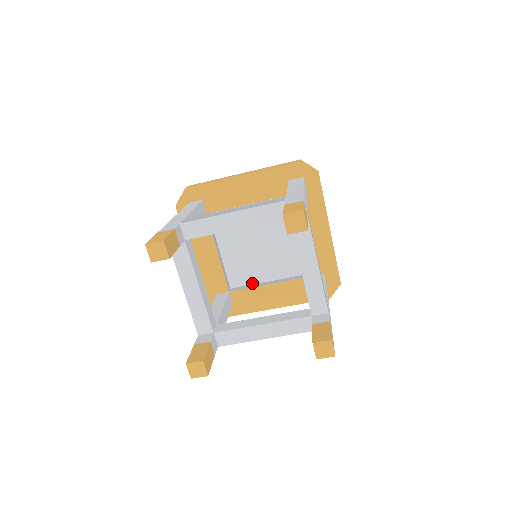
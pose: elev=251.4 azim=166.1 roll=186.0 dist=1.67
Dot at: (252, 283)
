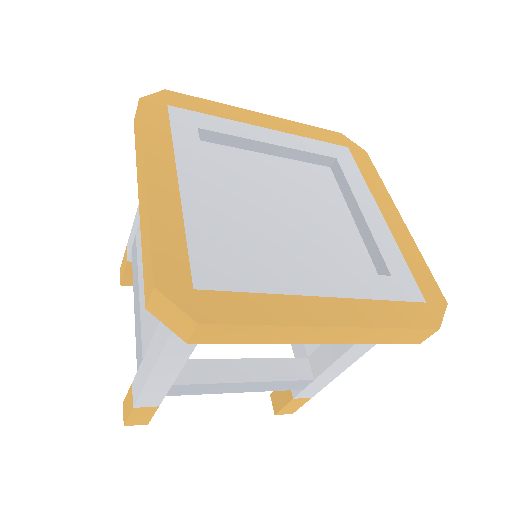
Dot at: (341, 195)
